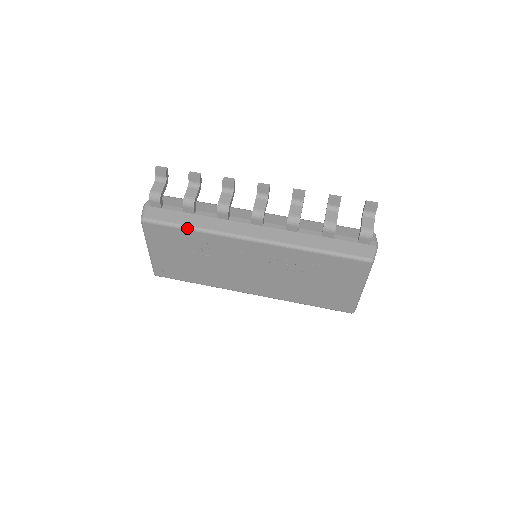
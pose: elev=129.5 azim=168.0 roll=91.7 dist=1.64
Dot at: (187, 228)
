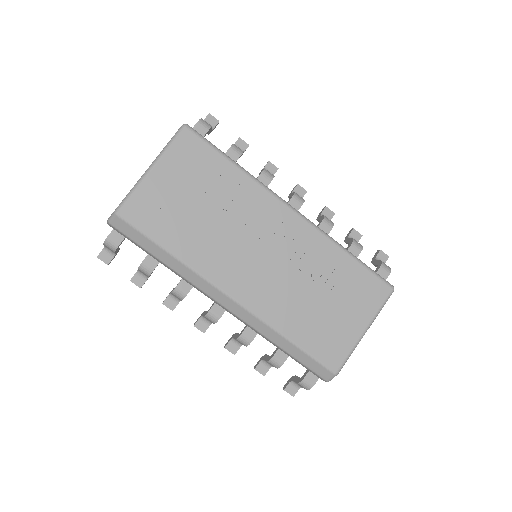
Dot at: (232, 160)
